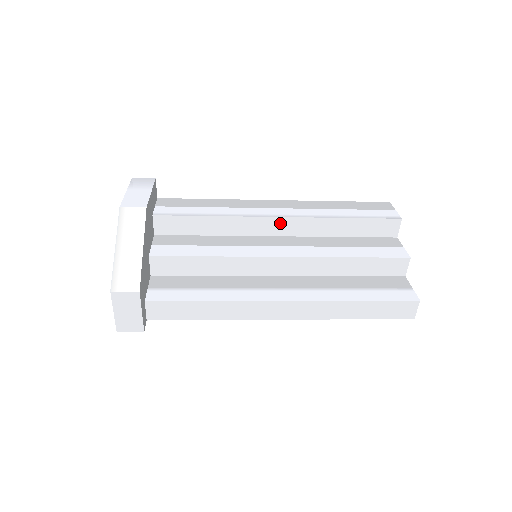
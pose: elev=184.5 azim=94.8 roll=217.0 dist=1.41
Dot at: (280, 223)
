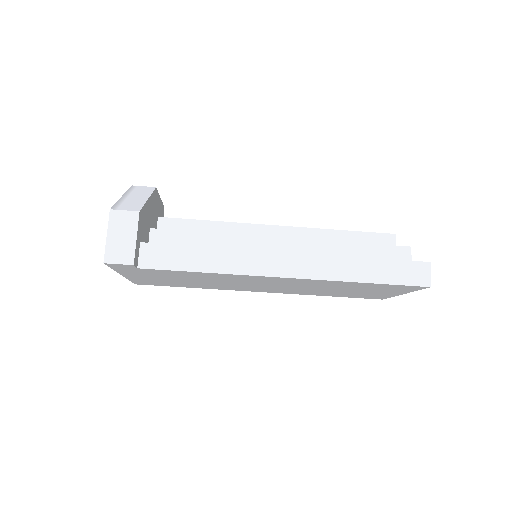
Dot at: (279, 232)
